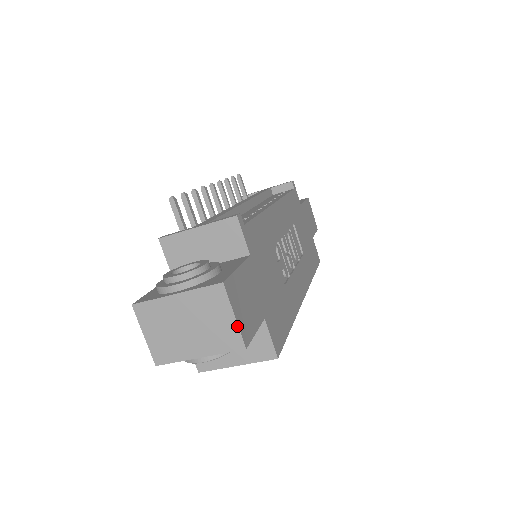
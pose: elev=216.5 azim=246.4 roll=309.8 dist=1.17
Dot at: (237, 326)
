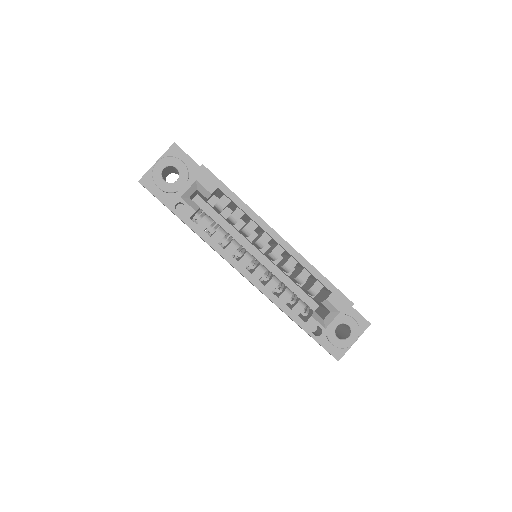
Dot at: occluded
